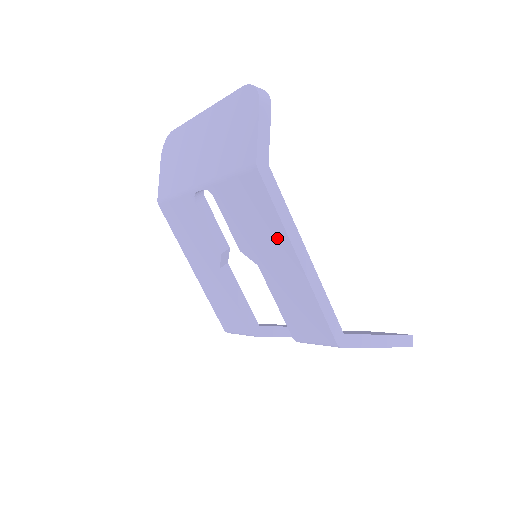
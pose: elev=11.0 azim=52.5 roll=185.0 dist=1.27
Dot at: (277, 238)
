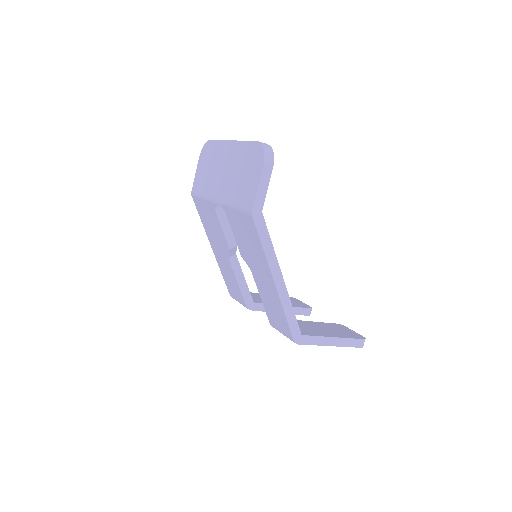
Dot at: (262, 262)
